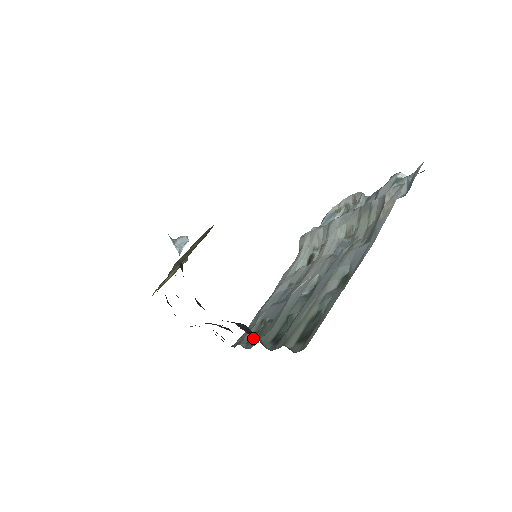
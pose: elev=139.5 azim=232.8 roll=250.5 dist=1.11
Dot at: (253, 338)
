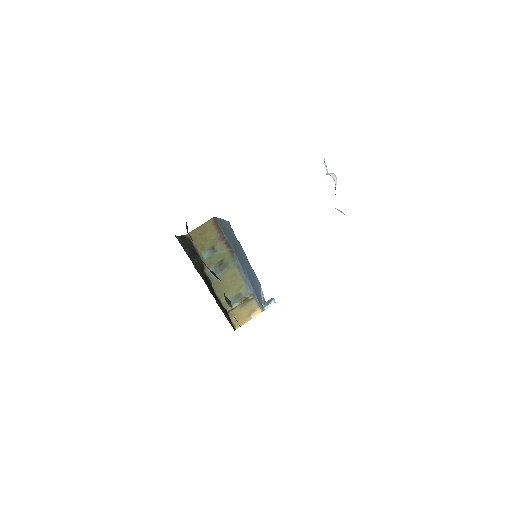
Dot at: occluded
